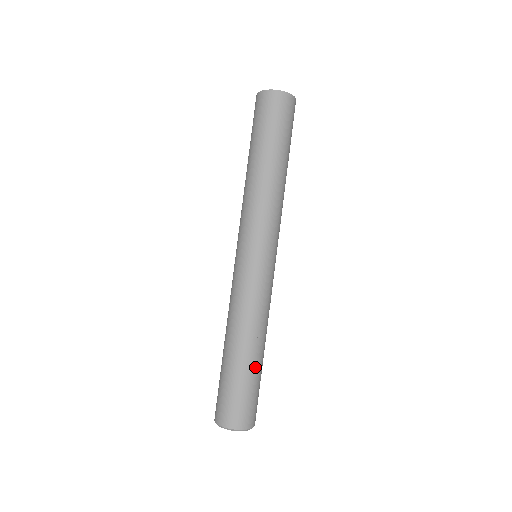
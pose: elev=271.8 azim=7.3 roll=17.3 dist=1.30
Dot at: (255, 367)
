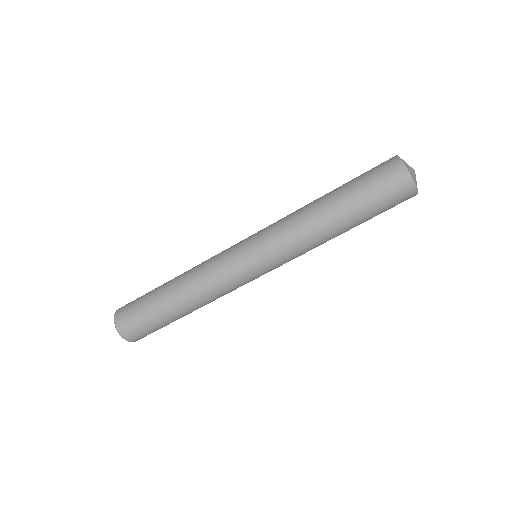
Dot at: occluded
